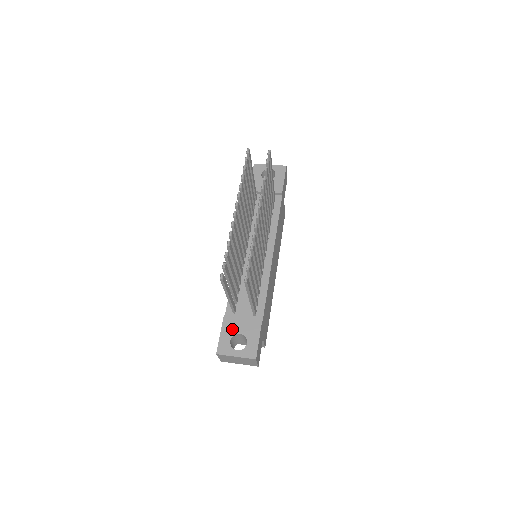
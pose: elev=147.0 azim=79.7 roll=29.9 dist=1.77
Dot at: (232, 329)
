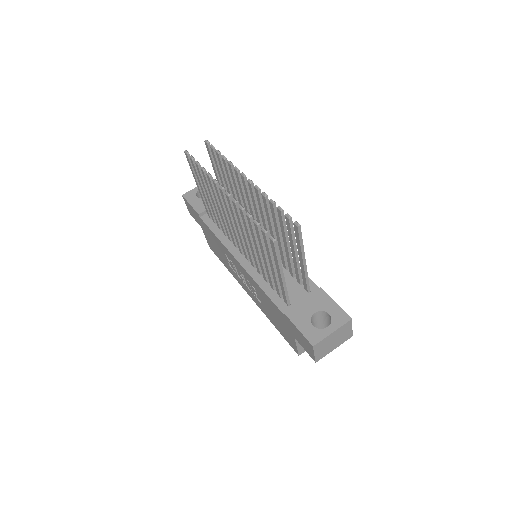
Dot at: (303, 316)
